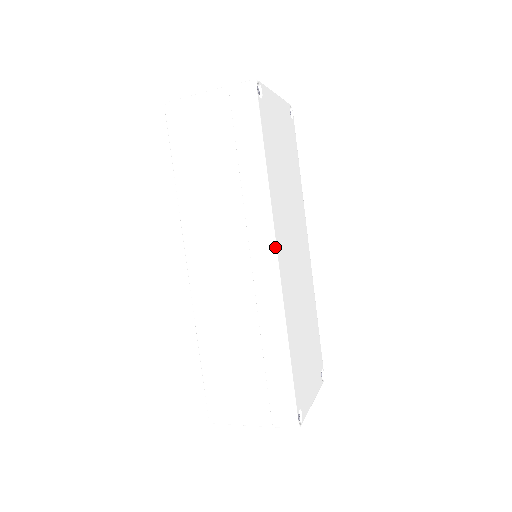
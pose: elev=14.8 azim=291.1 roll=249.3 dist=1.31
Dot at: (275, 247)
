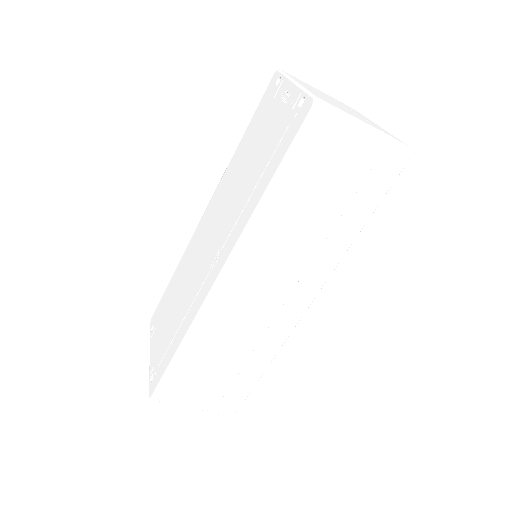
Dot at: occluded
